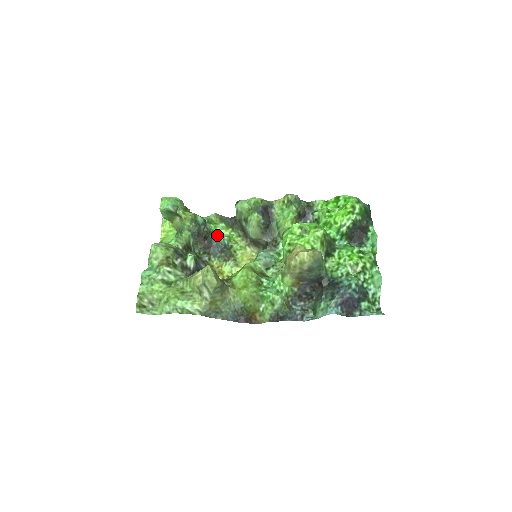
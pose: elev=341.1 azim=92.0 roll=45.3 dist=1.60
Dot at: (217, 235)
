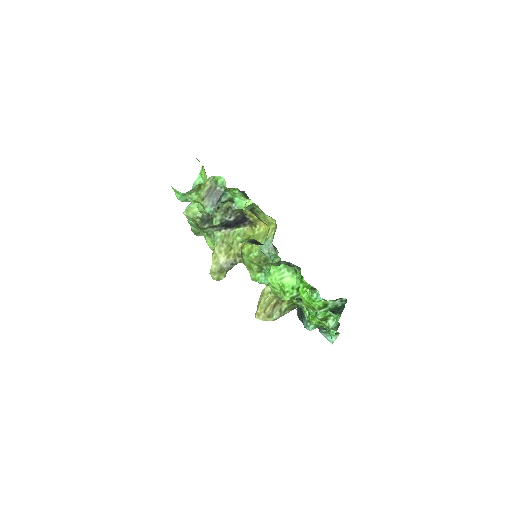
Dot at: (236, 203)
